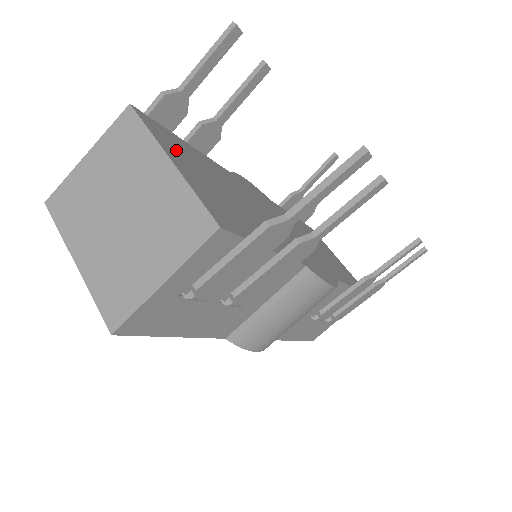
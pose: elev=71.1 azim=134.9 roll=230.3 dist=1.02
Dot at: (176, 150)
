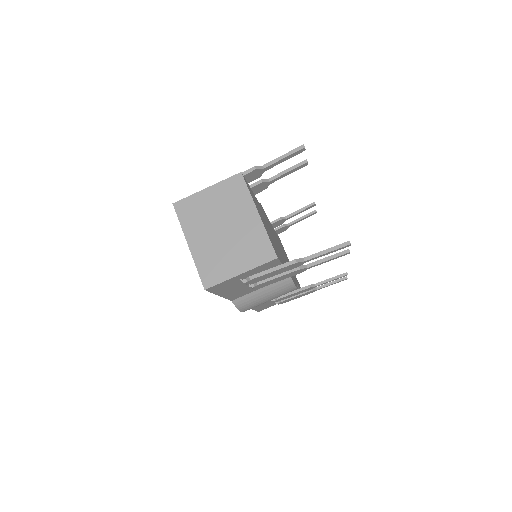
Dot at: (255, 202)
